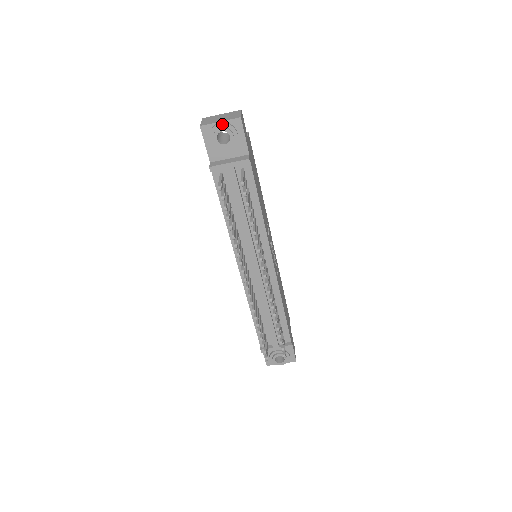
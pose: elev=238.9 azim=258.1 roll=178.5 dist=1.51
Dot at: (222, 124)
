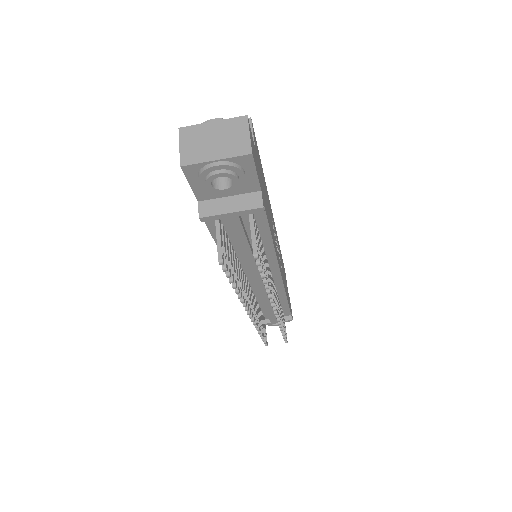
Dot at: (220, 166)
